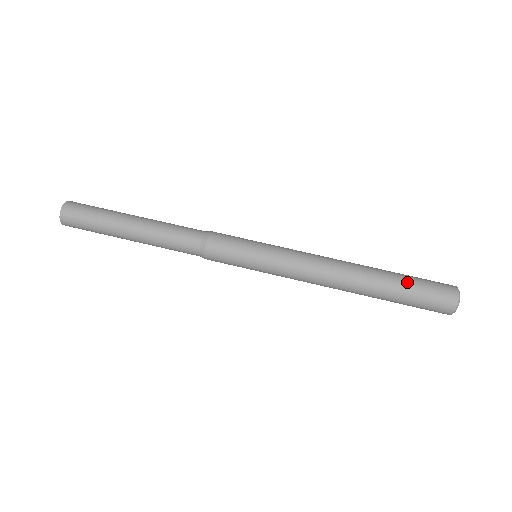
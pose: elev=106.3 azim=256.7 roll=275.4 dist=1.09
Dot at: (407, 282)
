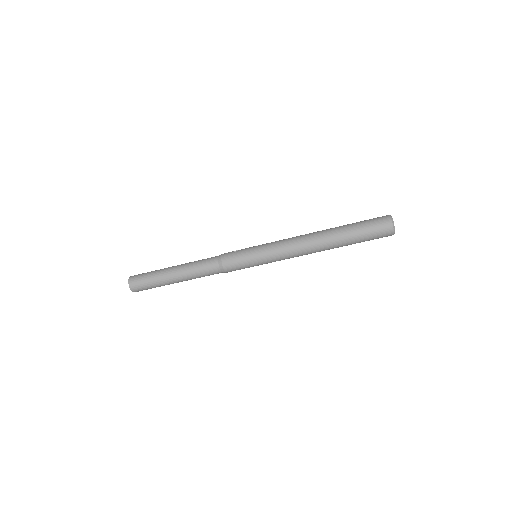
Dot at: (357, 235)
